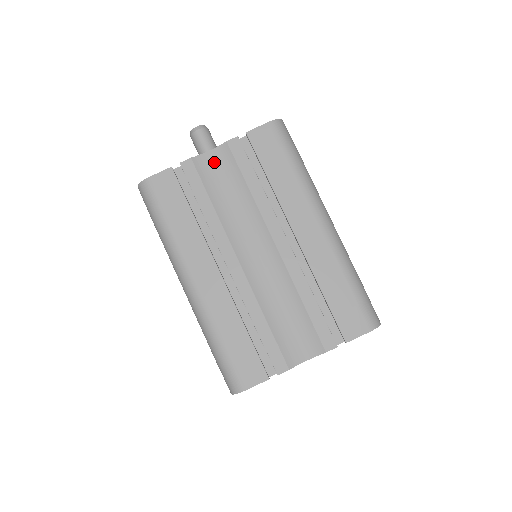
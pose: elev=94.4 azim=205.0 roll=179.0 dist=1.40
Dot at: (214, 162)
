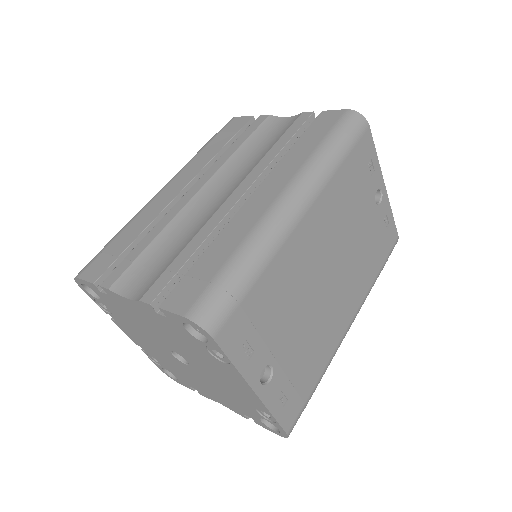
Dot at: (280, 124)
